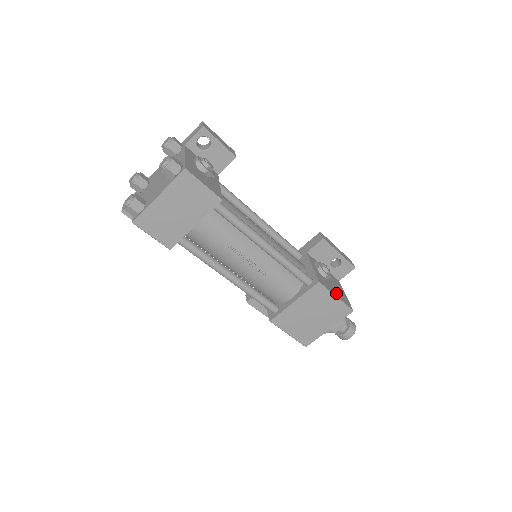
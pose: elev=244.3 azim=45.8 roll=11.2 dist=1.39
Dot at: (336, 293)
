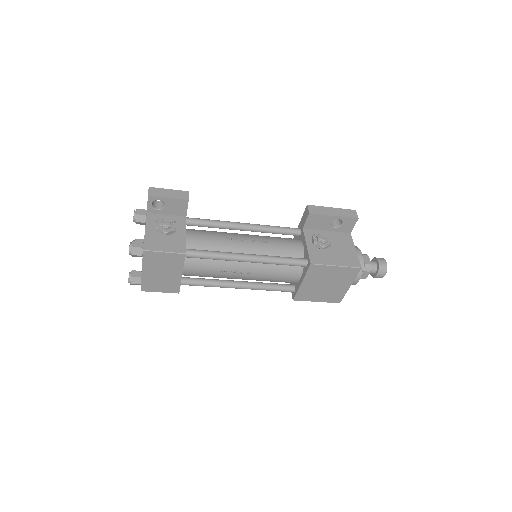
Dot at: (337, 260)
